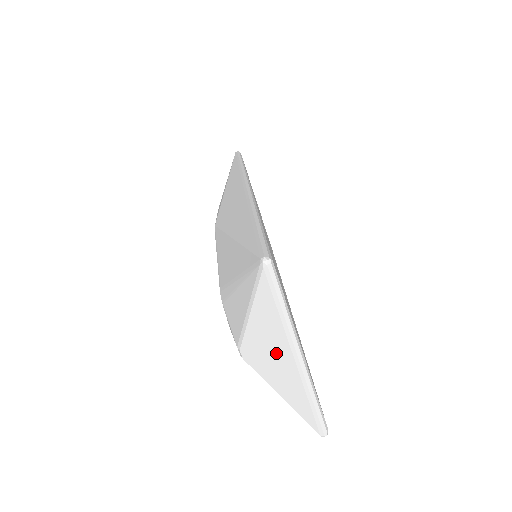
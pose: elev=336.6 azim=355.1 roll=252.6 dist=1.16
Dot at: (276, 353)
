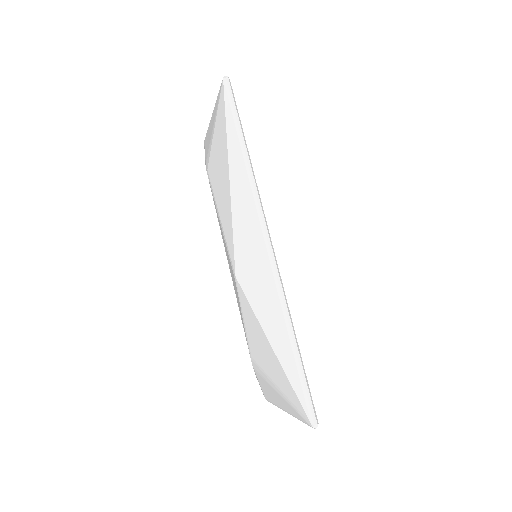
Dot at: occluded
